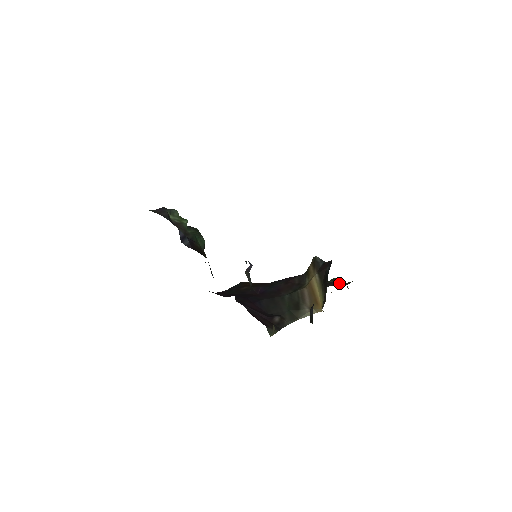
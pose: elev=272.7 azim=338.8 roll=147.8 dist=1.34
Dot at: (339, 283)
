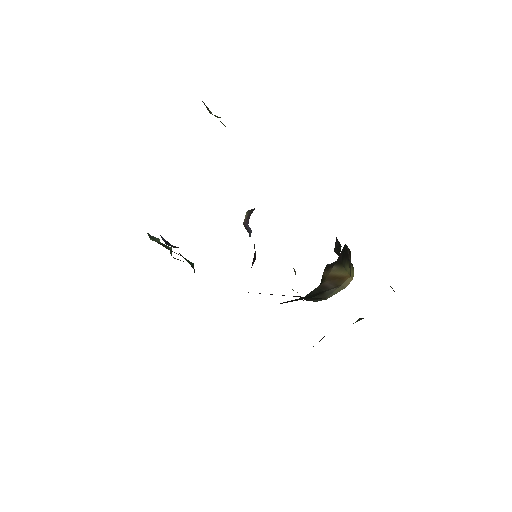
Dot at: occluded
